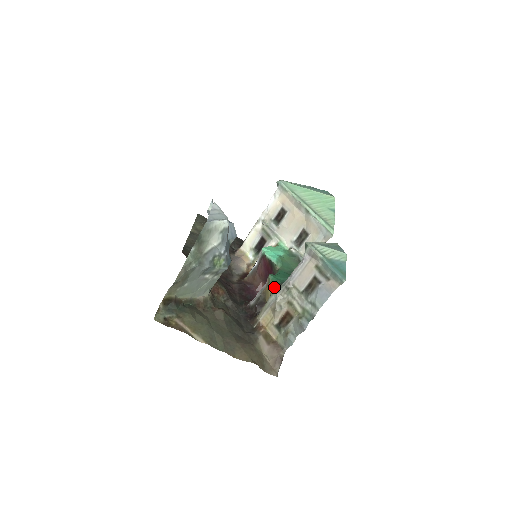
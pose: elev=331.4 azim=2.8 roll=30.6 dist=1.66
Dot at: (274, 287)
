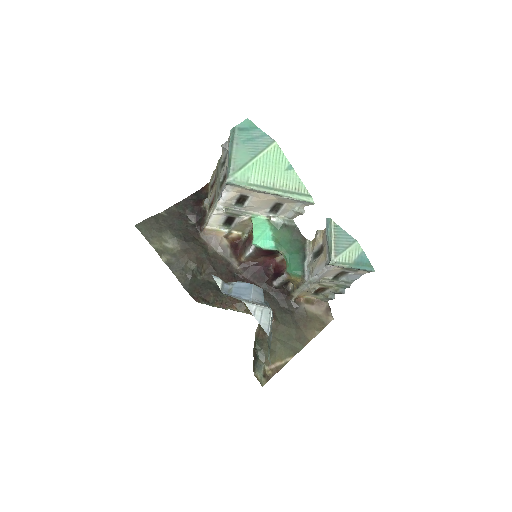
Dot at: (299, 278)
